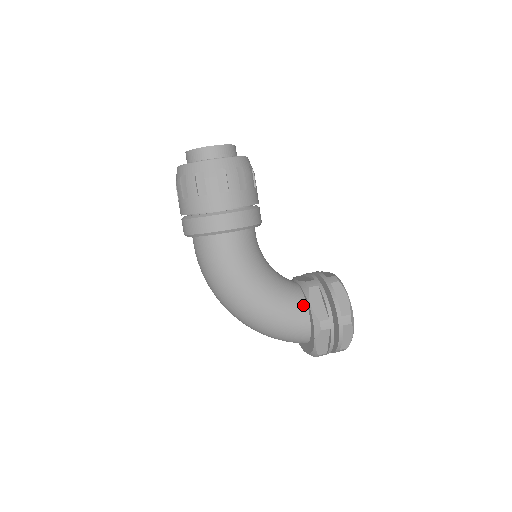
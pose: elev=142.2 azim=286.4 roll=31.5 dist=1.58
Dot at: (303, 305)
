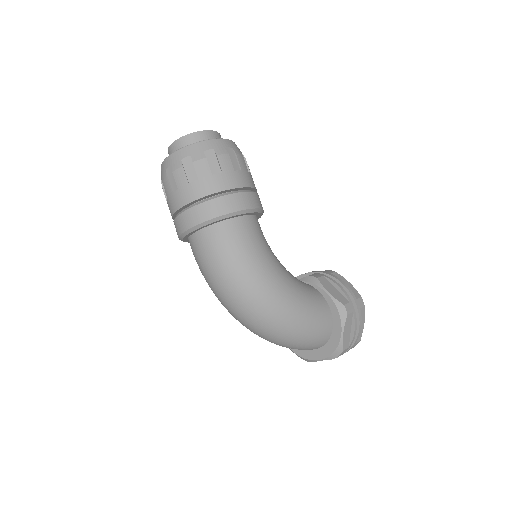
Dot at: (320, 295)
